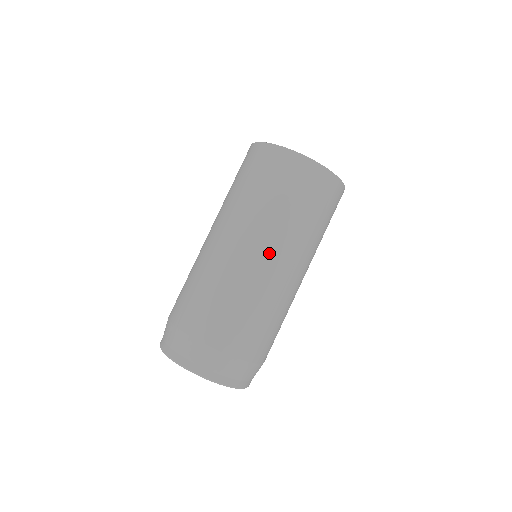
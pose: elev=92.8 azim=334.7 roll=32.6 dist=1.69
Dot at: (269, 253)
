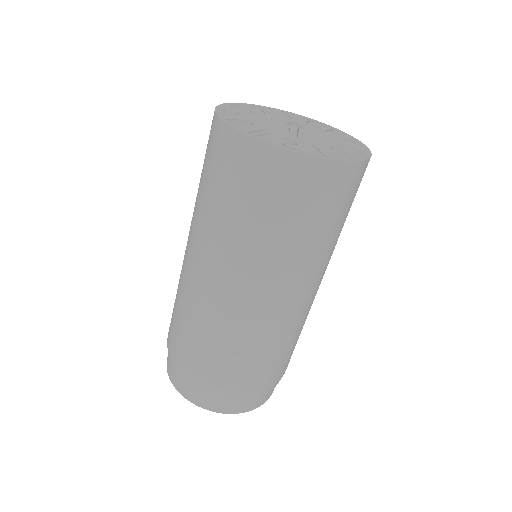
Dot at: (216, 273)
